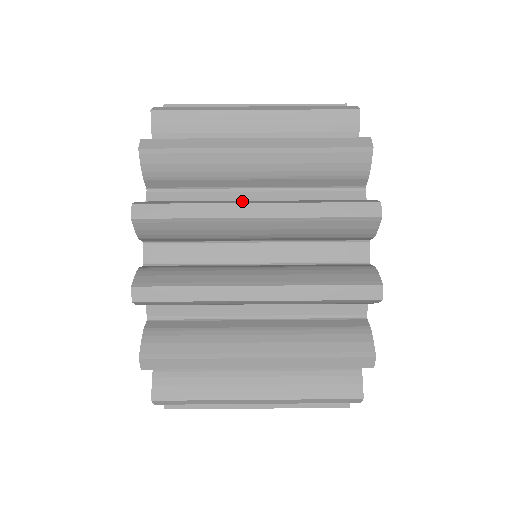
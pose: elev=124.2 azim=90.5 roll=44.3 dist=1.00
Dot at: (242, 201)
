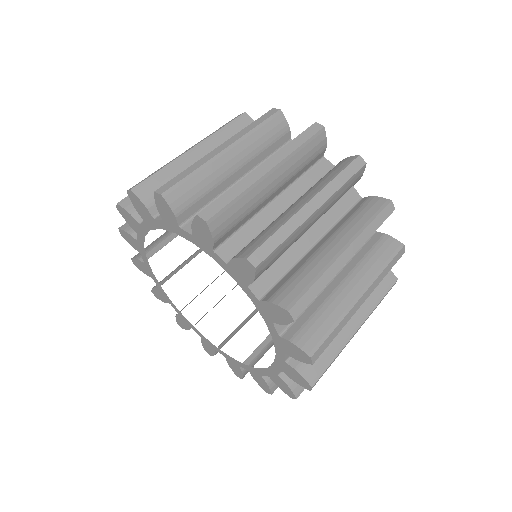
Dot at: (332, 254)
